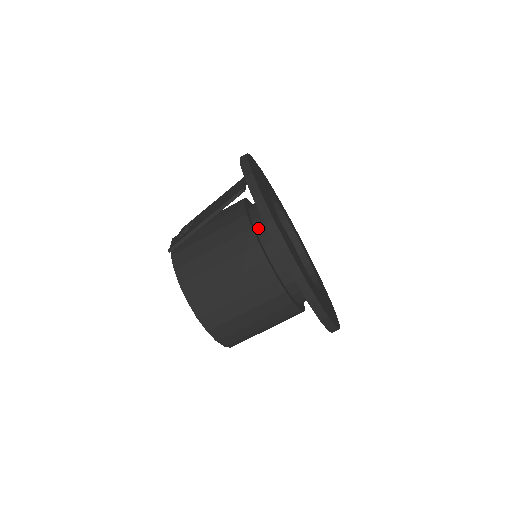
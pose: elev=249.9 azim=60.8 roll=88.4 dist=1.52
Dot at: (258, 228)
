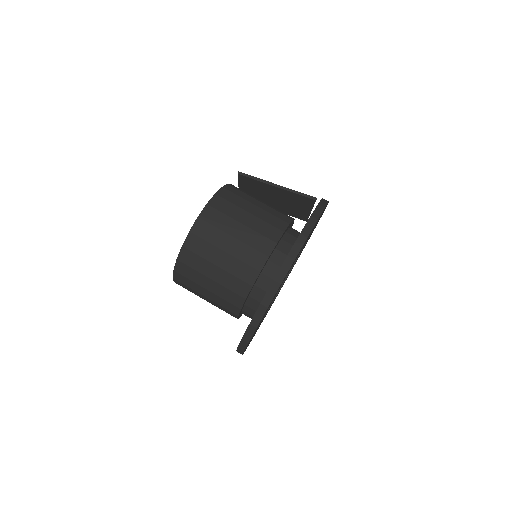
Dot at: (289, 232)
